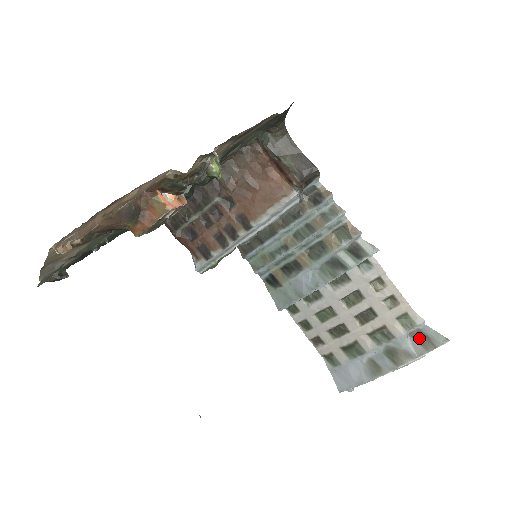
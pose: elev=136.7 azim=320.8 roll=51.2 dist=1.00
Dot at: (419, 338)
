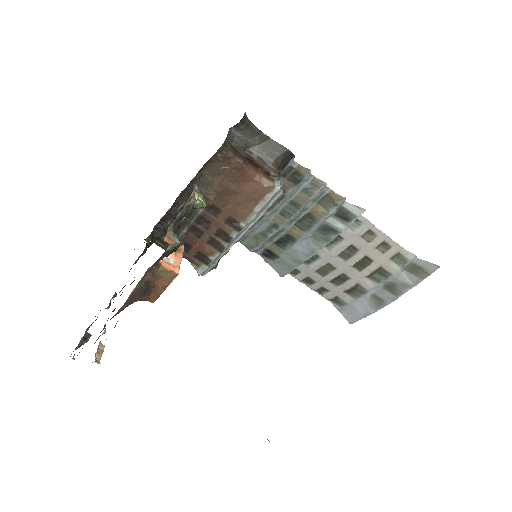
Dot at: (413, 270)
